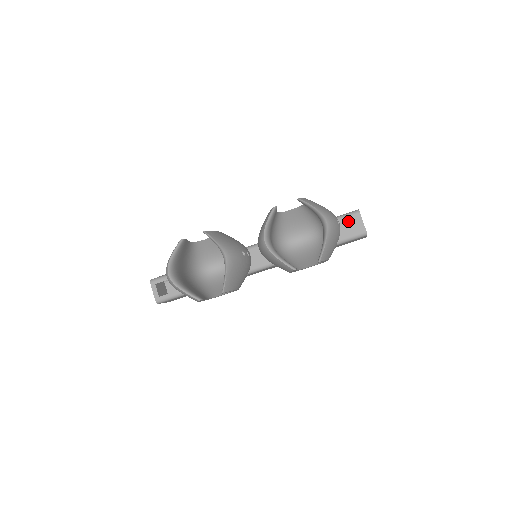
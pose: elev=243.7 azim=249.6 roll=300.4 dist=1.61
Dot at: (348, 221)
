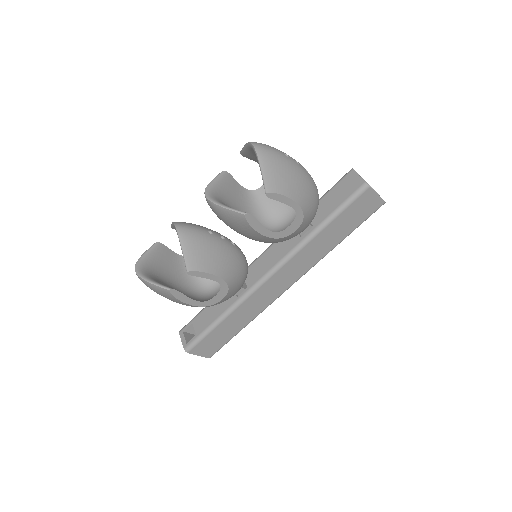
Dot at: (344, 183)
